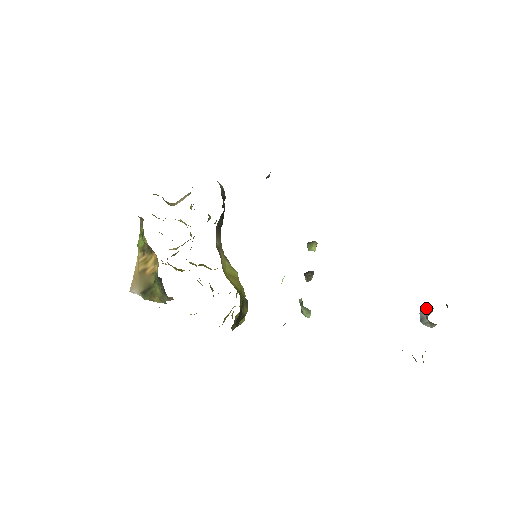
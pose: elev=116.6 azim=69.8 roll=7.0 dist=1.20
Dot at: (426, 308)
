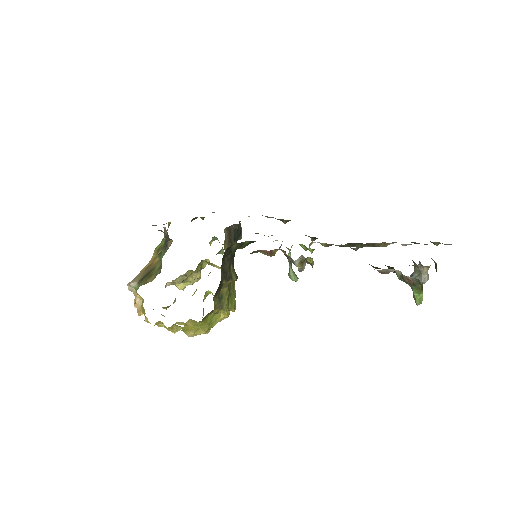
Dot at: occluded
